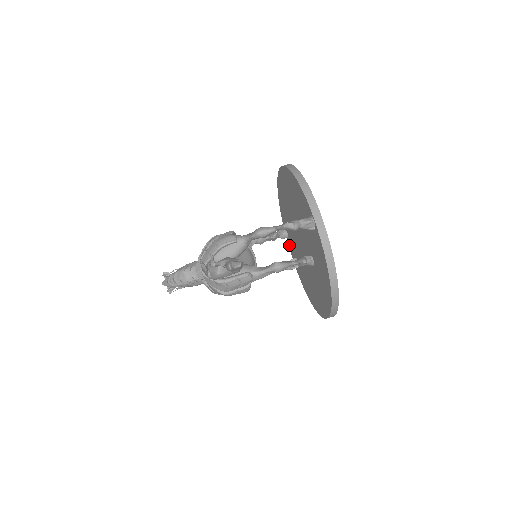
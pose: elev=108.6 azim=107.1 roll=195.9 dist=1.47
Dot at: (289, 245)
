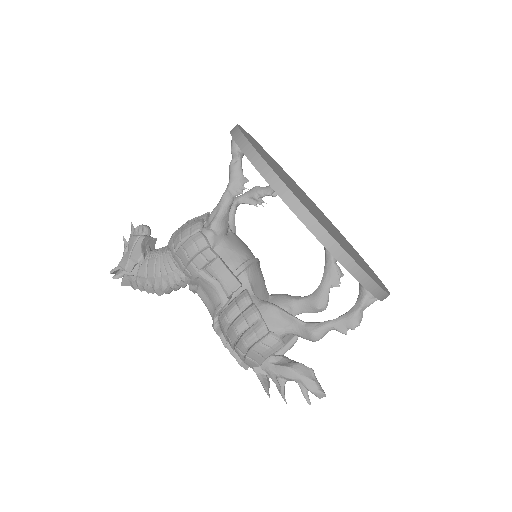
Dot at: occluded
